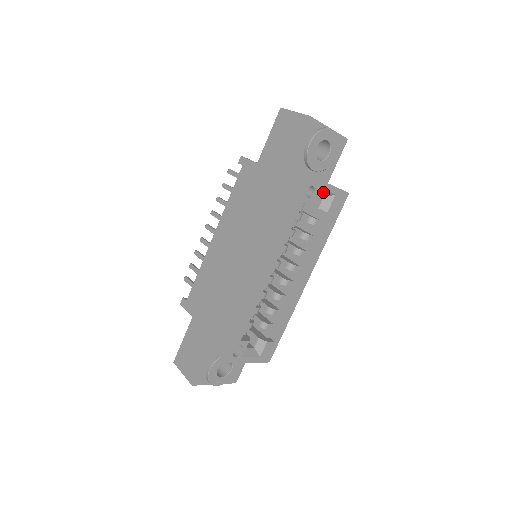
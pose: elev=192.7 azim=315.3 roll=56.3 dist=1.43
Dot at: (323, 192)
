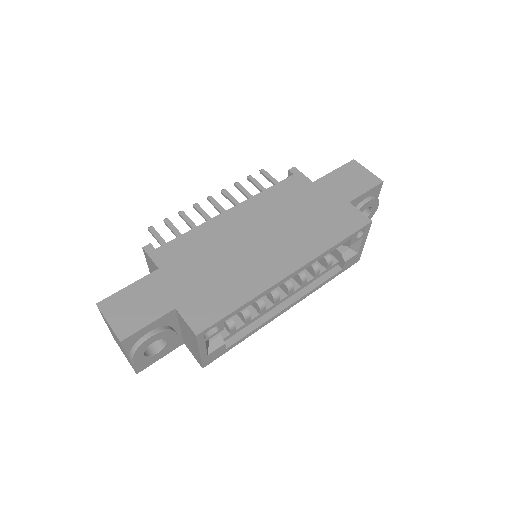
Dot at: (357, 243)
